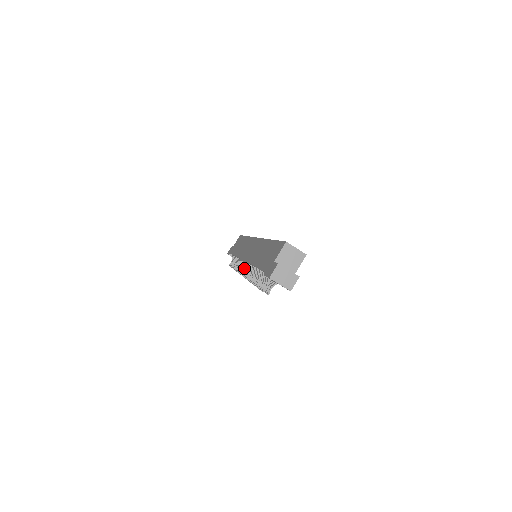
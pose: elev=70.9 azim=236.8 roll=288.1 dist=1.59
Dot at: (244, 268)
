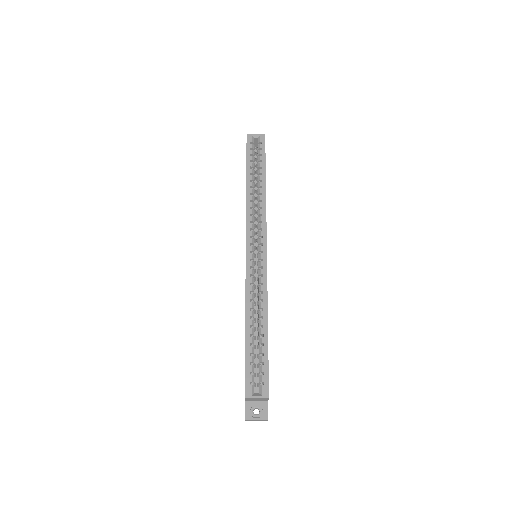
Dot at: occluded
